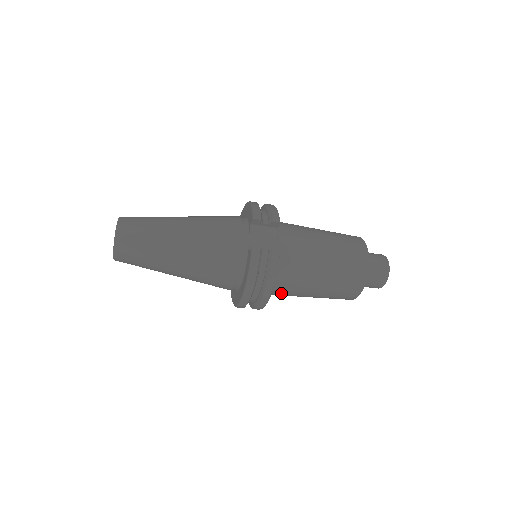
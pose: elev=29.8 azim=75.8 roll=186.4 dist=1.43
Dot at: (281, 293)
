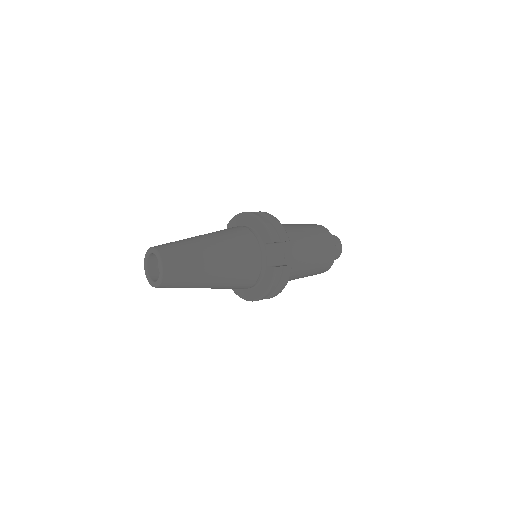
Dot at: occluded
